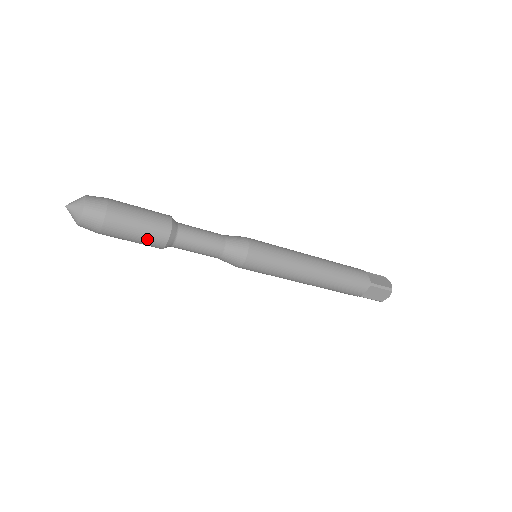
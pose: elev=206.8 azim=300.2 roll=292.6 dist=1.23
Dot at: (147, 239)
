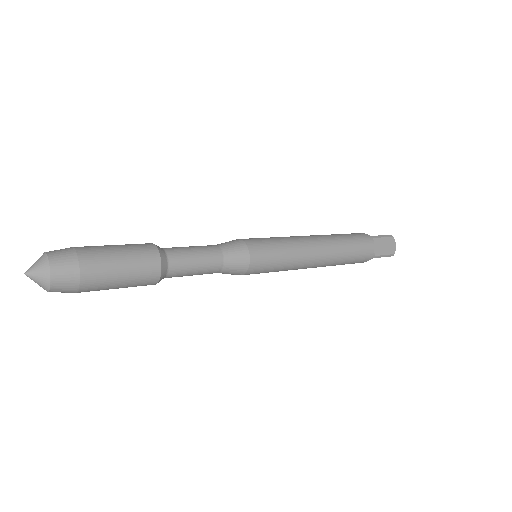
Dot at: occluded
